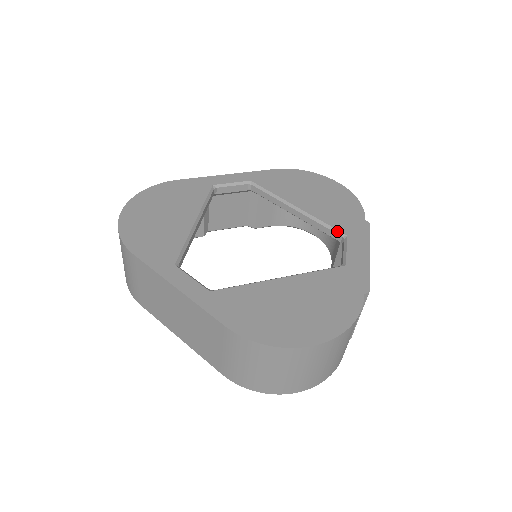
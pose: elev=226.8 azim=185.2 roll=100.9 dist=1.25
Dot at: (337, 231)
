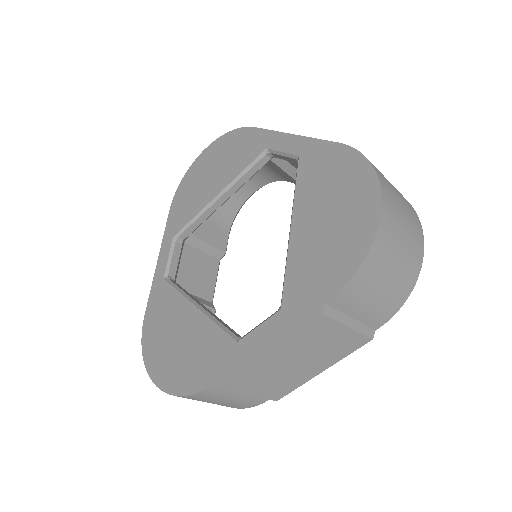
Dot at: (282, 294)
